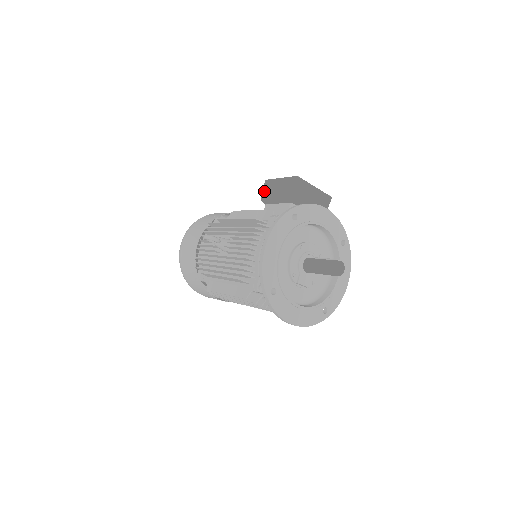
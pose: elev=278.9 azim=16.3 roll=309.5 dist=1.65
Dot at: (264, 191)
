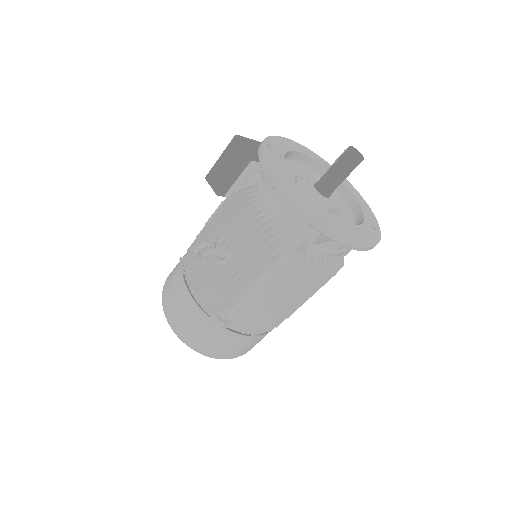
Dot at: (213, 185)
